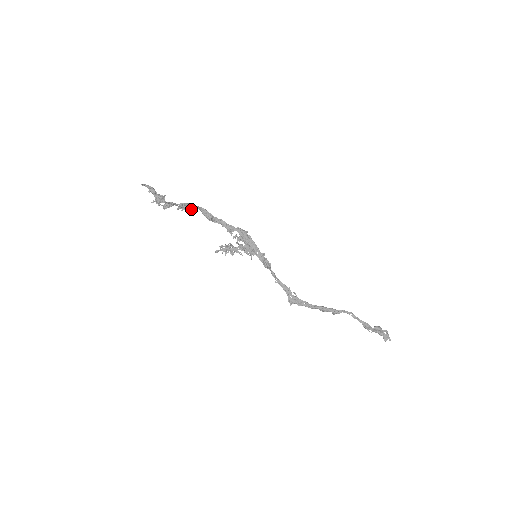
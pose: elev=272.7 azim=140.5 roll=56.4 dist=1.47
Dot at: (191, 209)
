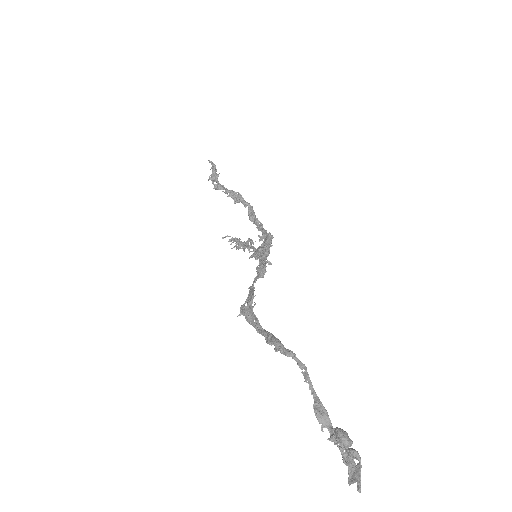
Dot at: (238, 200)
